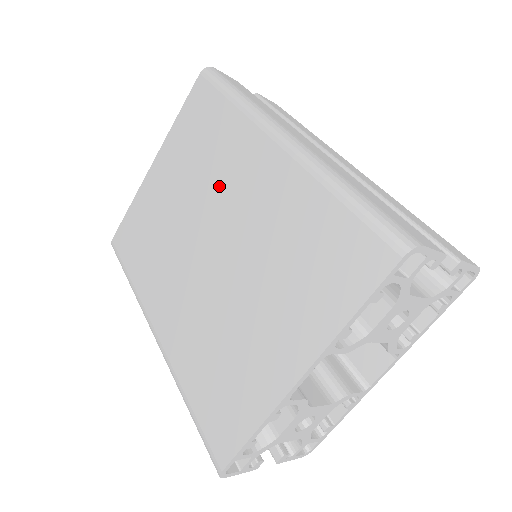
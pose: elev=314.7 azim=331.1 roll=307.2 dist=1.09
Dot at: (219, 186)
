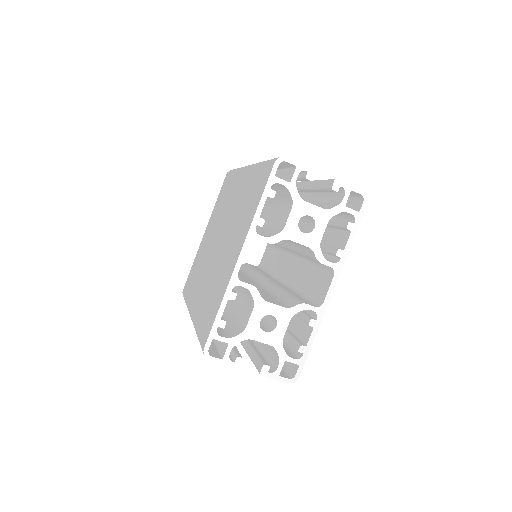
Dot at: (225, 211)
